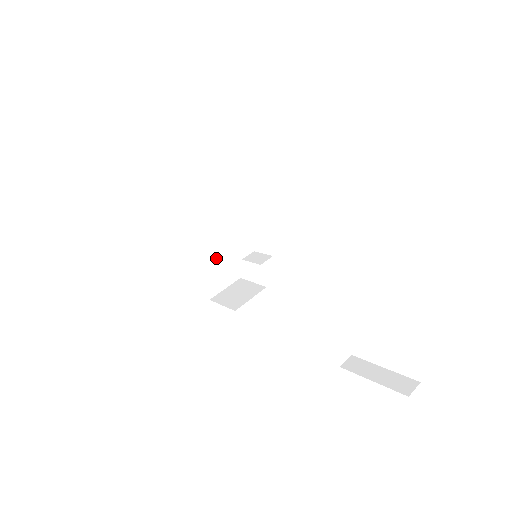
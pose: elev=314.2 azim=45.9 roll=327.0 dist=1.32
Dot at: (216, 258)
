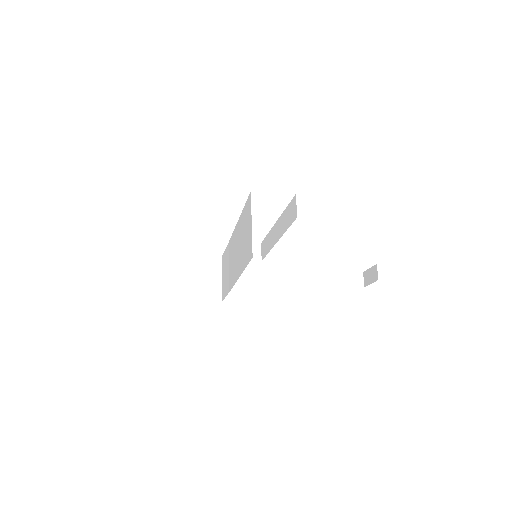
Dot at: occluded
